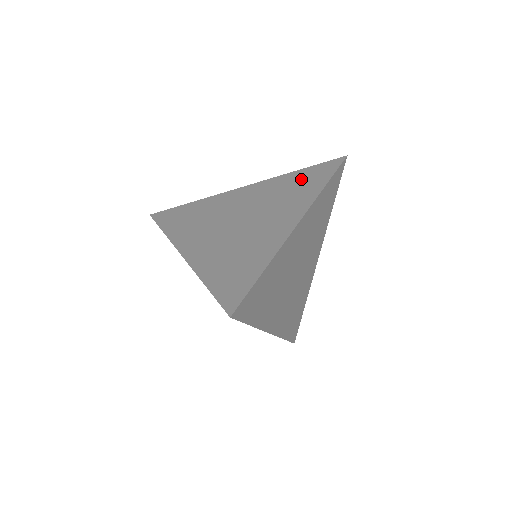
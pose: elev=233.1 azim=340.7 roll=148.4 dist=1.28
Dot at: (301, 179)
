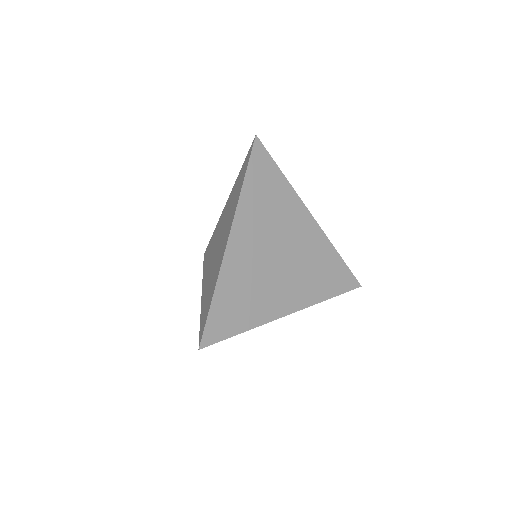
Dot at: (238, 182)
